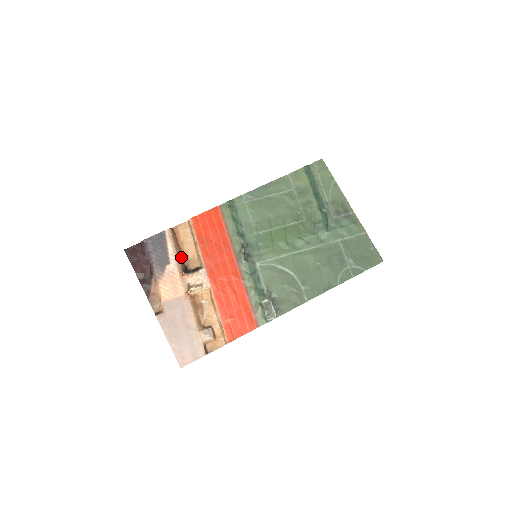
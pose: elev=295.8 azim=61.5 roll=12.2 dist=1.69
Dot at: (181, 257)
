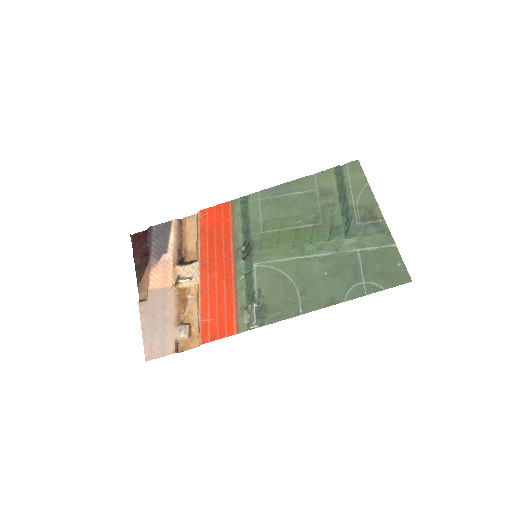
Dot at: (180, 248)
